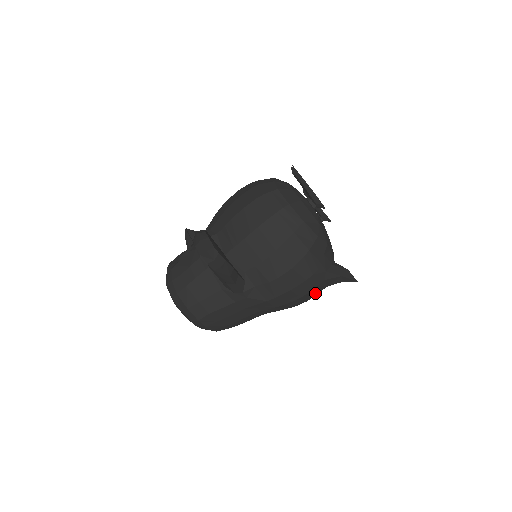
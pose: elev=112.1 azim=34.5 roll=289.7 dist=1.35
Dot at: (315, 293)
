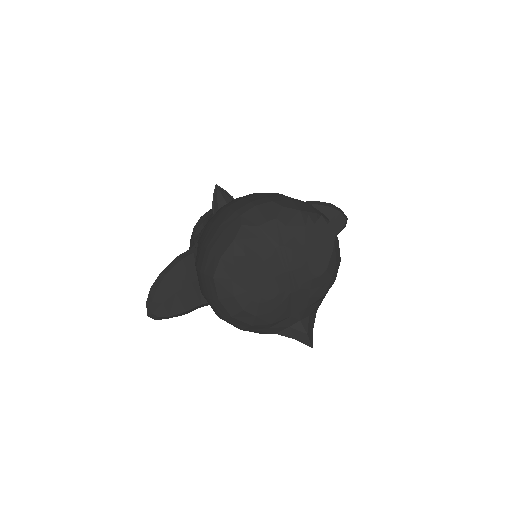
Dot at: occluded
